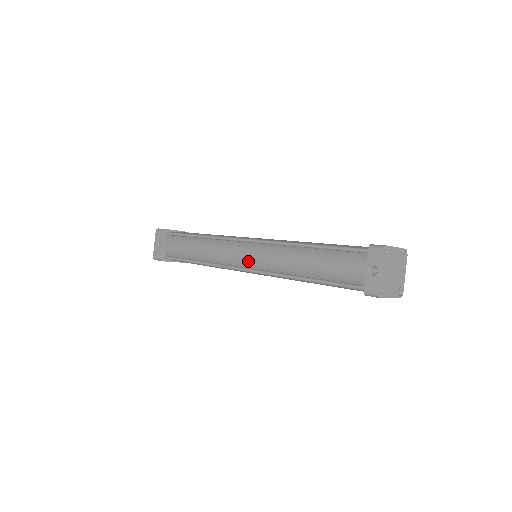
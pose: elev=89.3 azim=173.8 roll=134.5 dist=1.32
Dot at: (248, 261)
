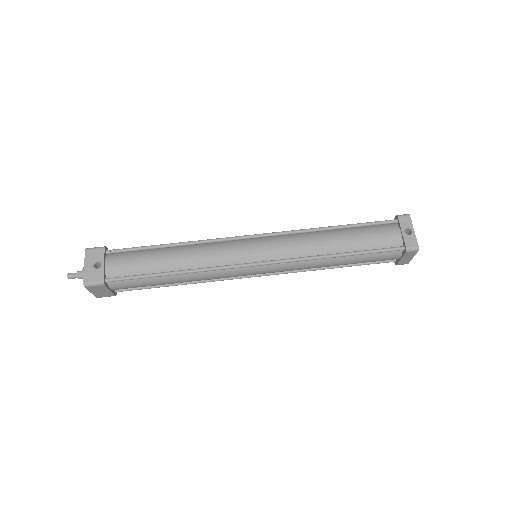
Dot at: (264, 253)
